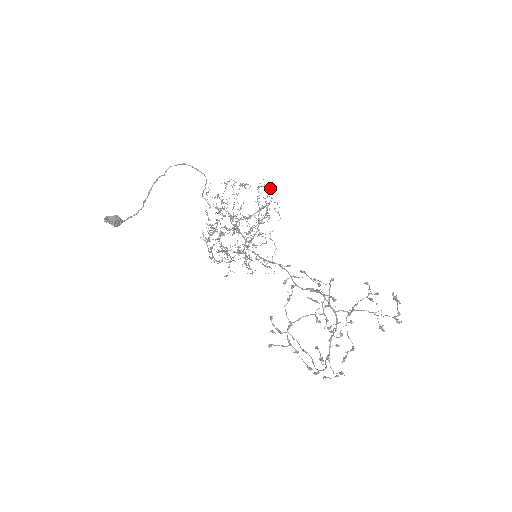
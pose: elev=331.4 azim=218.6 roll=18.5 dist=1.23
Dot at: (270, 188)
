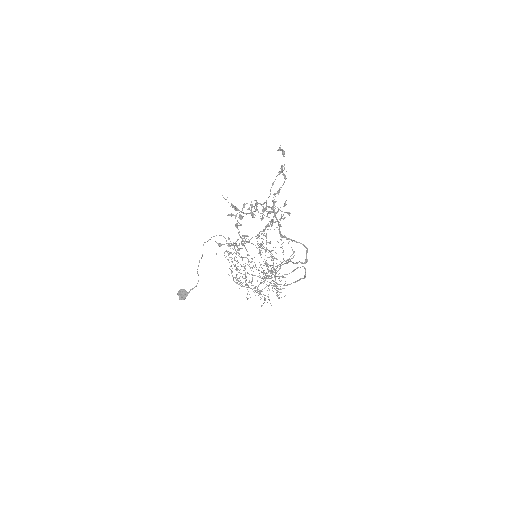
Dot at: (281, 239)
